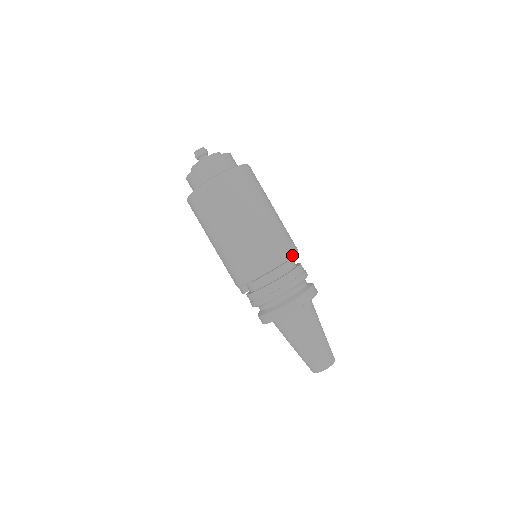
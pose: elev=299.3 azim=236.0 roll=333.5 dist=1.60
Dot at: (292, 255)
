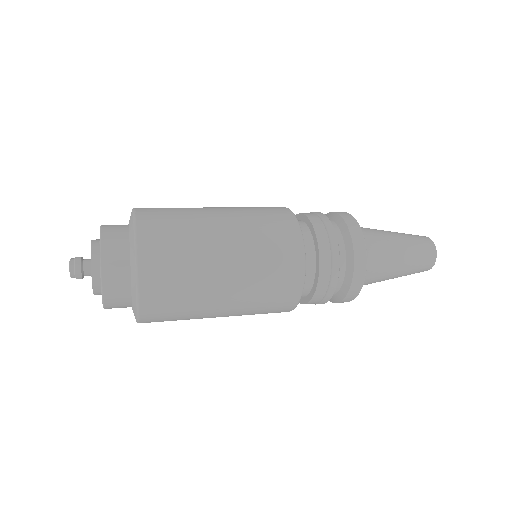
Dot at: (301, 241)
